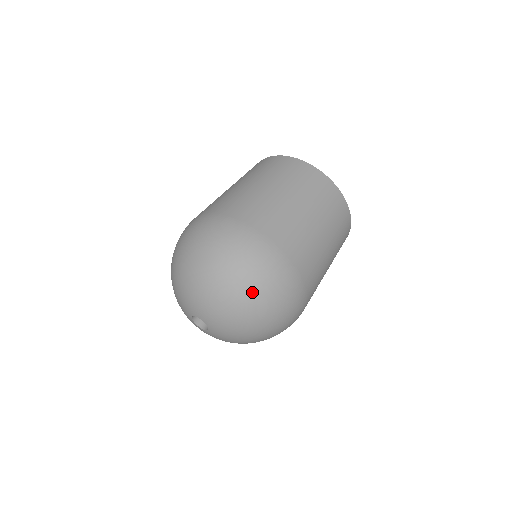
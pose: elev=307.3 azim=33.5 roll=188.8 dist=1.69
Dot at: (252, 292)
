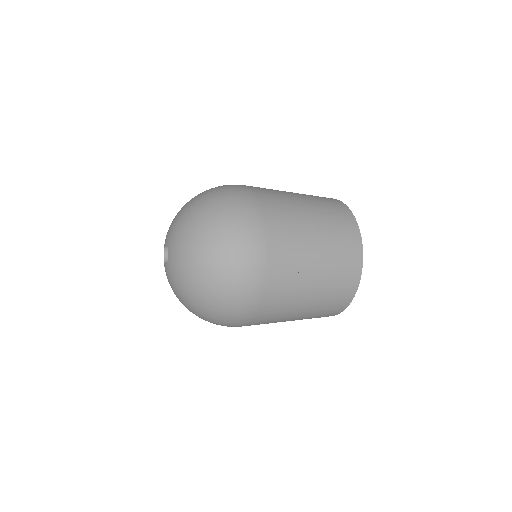
Dot at: (210, 204)
